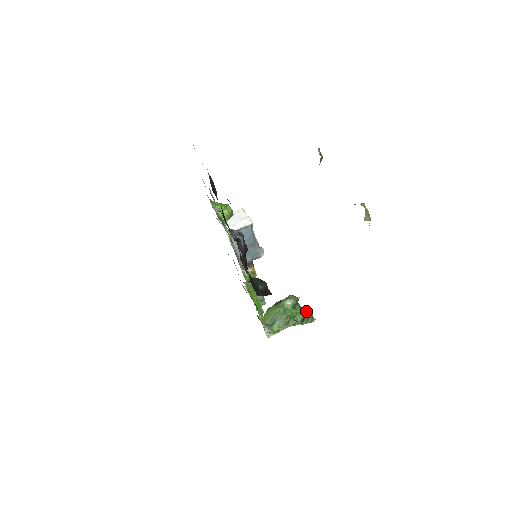
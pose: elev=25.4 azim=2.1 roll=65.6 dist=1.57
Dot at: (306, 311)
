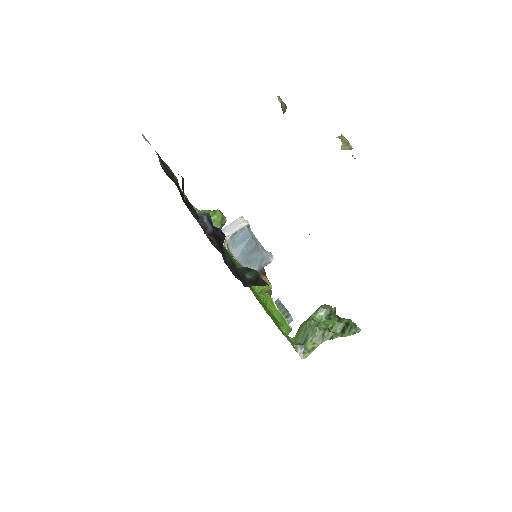
Dot at: (345, 320)
